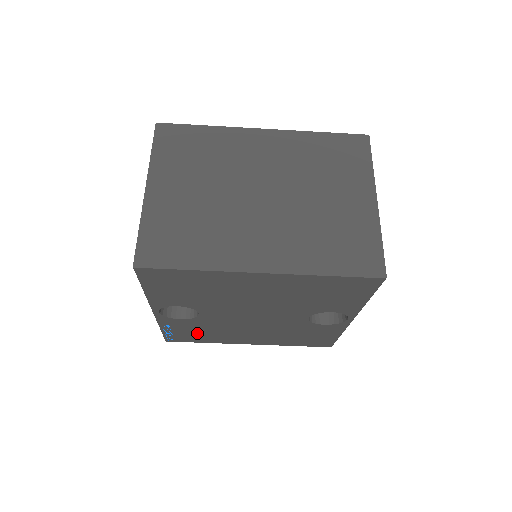
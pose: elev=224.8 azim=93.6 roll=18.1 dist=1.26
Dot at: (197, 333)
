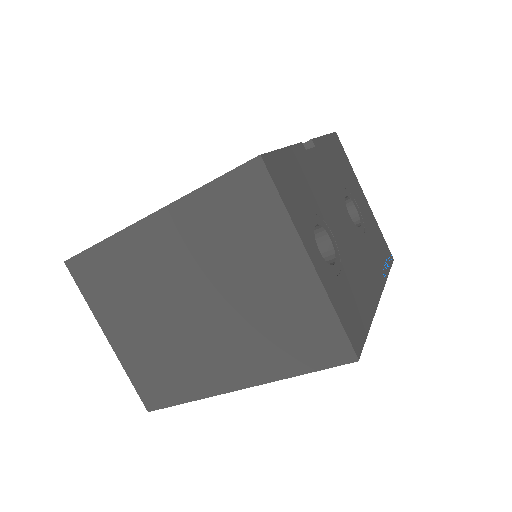
Dot at: occluded
